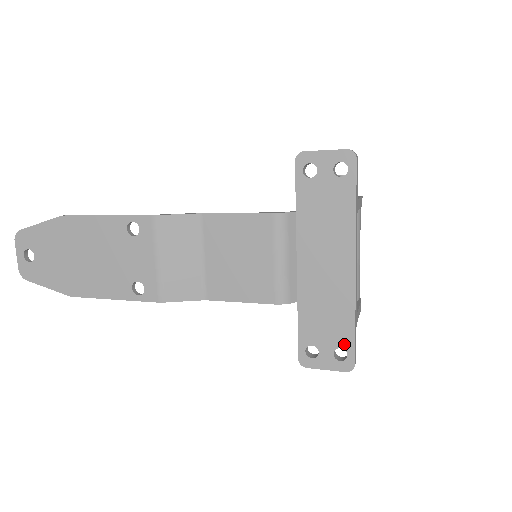
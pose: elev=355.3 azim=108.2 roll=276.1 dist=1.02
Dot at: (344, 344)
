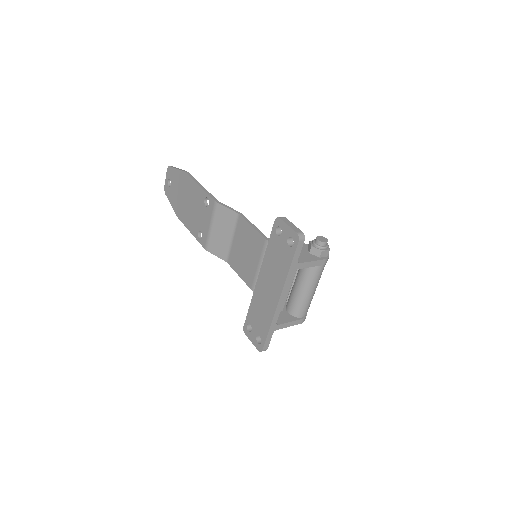
Dot at: (262, 336)
